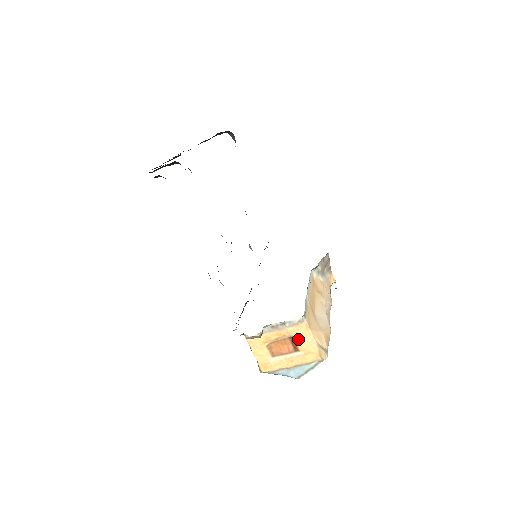
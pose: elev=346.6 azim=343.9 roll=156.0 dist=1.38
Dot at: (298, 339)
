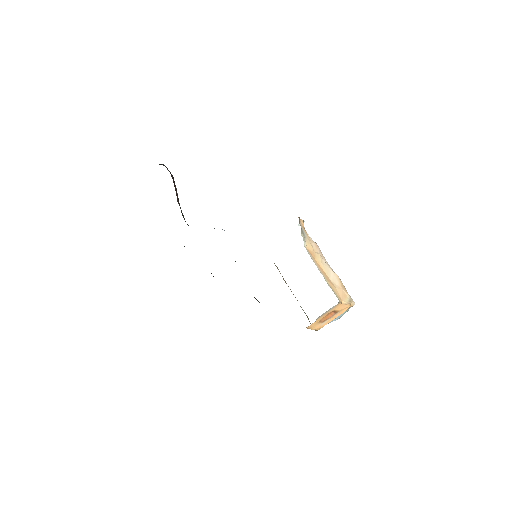
Dot at: (337, 309)
